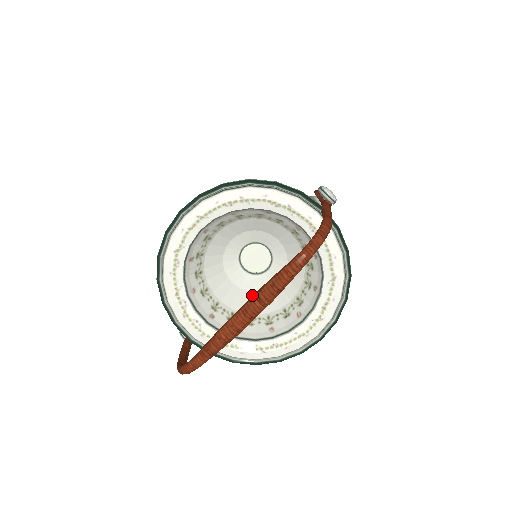
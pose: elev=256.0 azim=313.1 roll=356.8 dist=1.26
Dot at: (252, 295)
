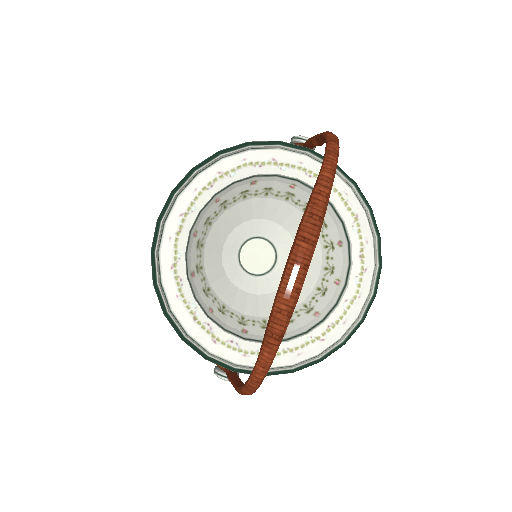
Dot at: (274, 295)
